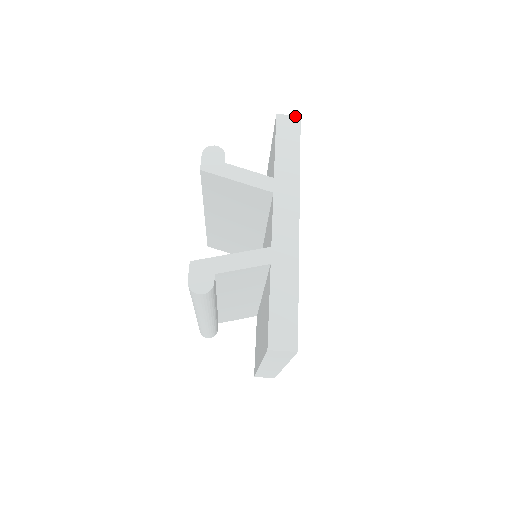
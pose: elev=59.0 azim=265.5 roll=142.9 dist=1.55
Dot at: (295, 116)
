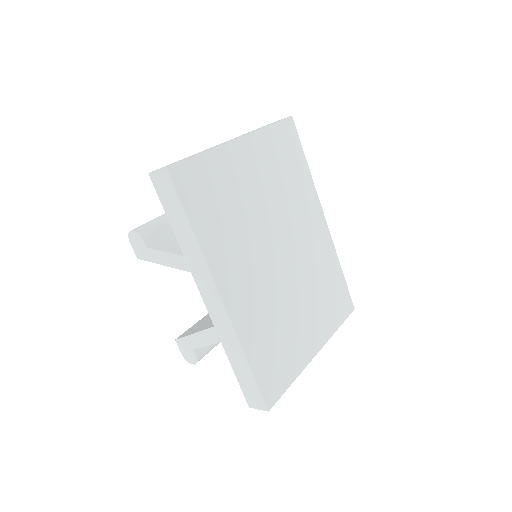
Dot at: (162, 170)
